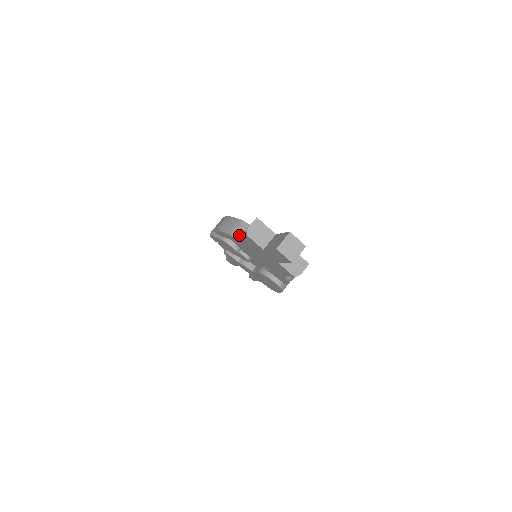
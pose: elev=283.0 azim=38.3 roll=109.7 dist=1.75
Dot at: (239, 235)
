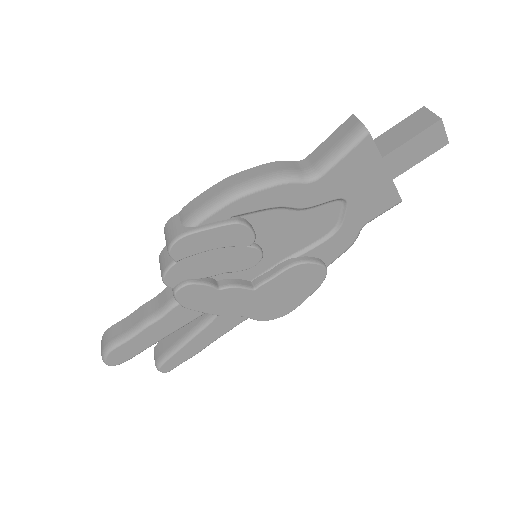
Dot at: (301, 174)
